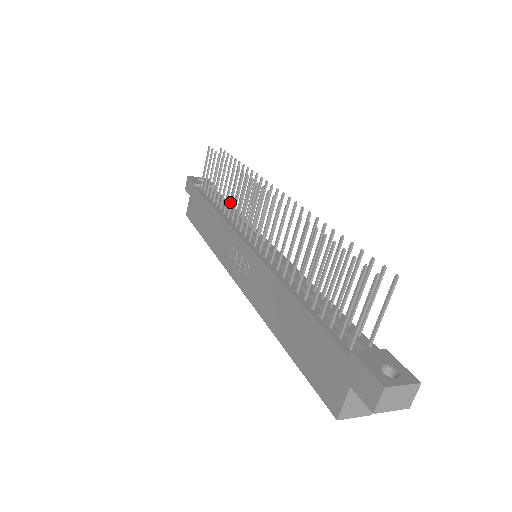
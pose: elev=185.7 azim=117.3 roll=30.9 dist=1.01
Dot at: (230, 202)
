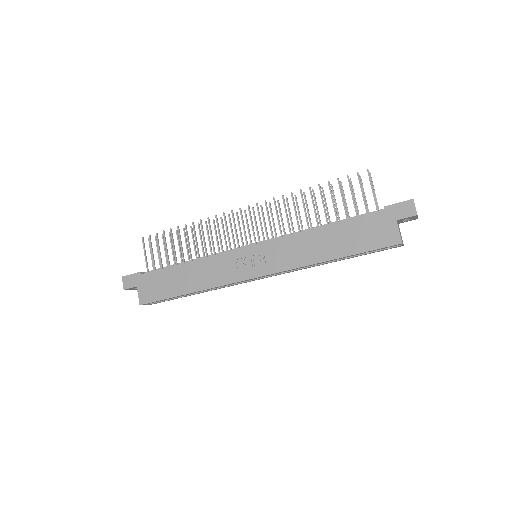
Dot at: (205, 245)
